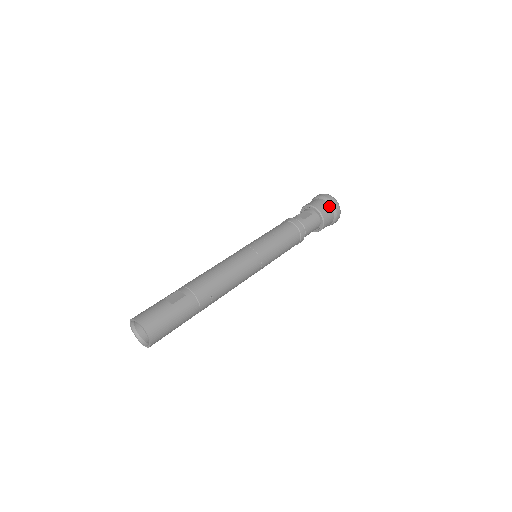
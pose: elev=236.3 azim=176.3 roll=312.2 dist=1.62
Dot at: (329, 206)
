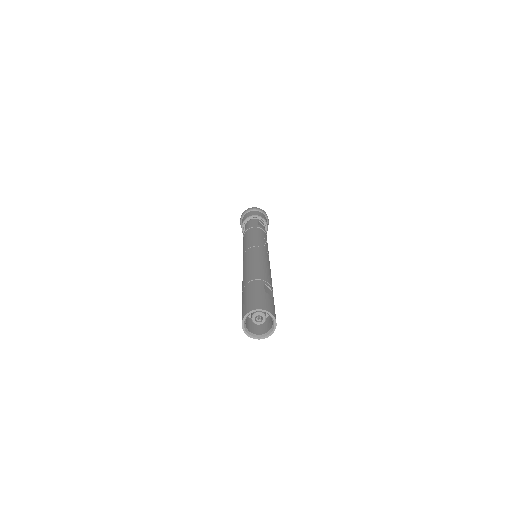
Dot at: occluded
